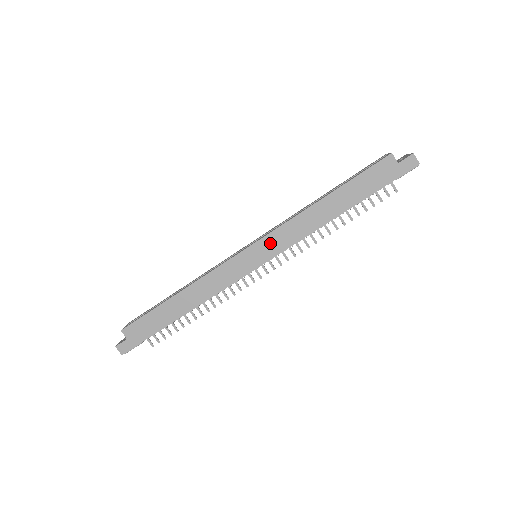
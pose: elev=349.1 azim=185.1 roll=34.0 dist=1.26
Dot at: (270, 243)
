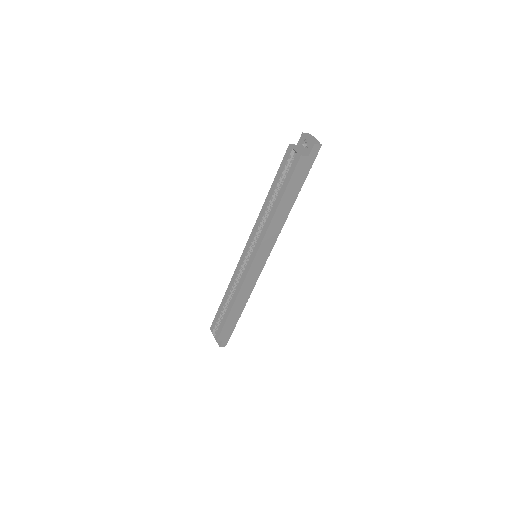
Dot at: (263, 250)
